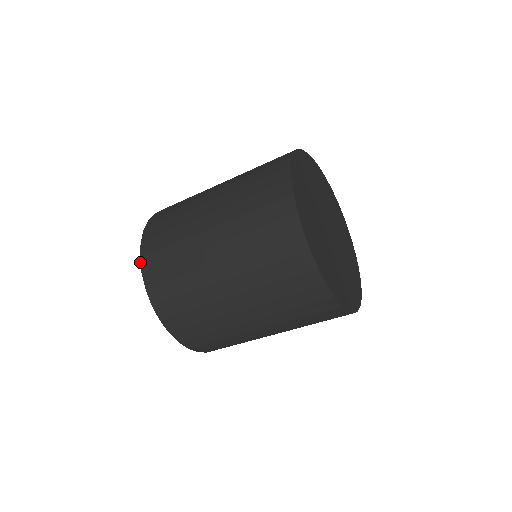
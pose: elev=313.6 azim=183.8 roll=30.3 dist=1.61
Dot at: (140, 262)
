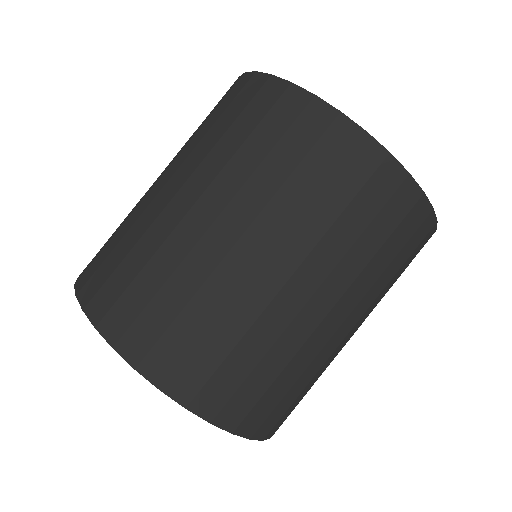
Dot at: occluded
